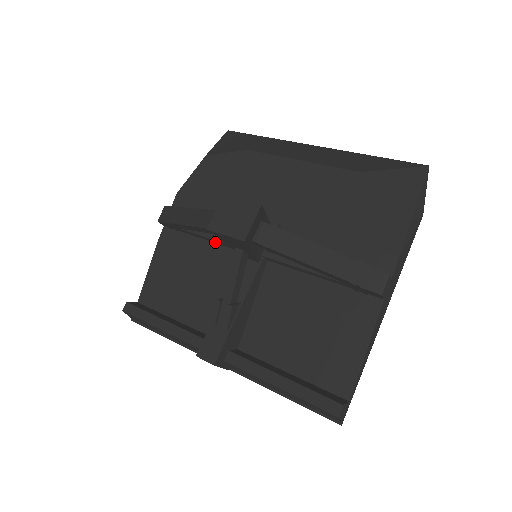
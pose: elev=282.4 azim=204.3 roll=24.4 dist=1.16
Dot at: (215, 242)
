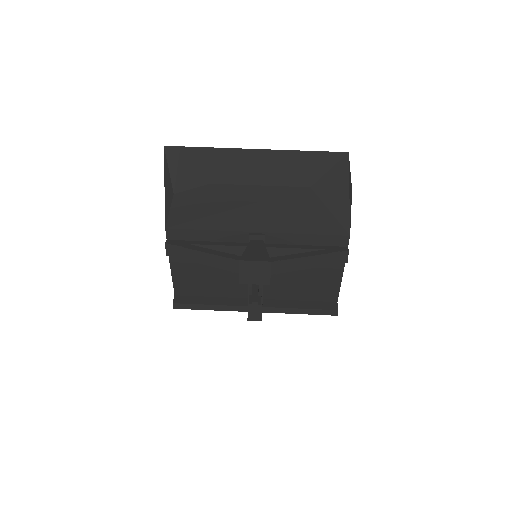
Dot at: occluded
